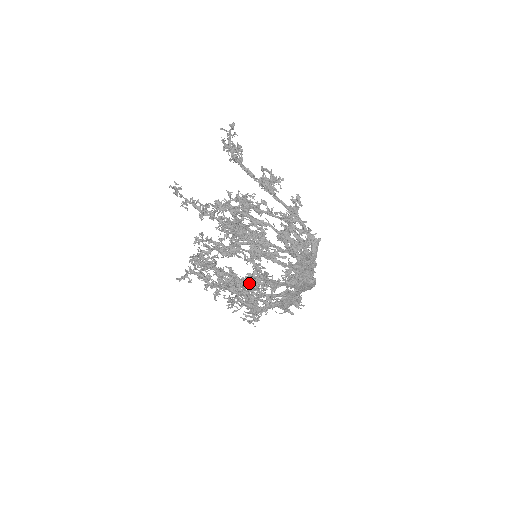
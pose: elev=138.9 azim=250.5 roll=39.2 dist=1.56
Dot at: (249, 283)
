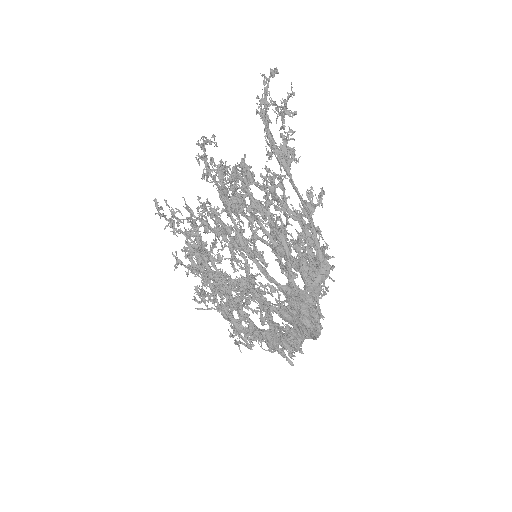
Dot at: (219, 279)
